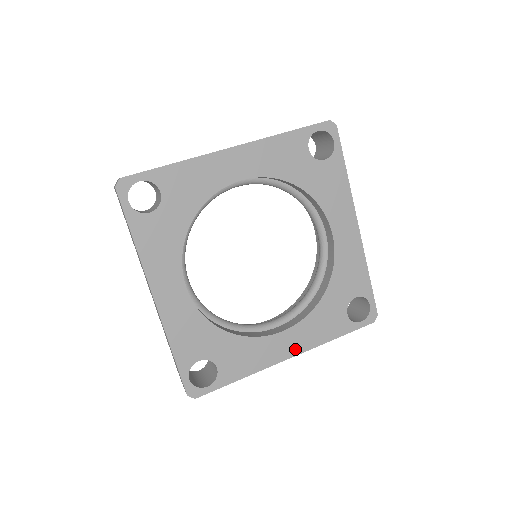
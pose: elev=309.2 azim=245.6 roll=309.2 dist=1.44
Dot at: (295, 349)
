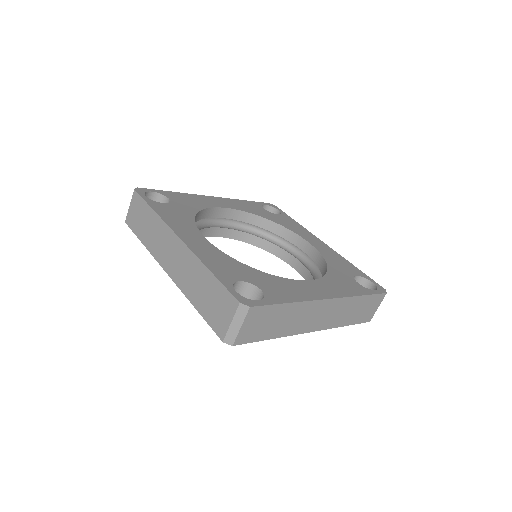
Dot at: (330, 294)
